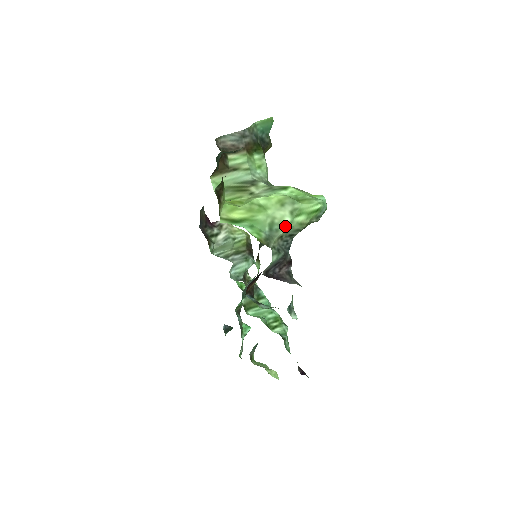
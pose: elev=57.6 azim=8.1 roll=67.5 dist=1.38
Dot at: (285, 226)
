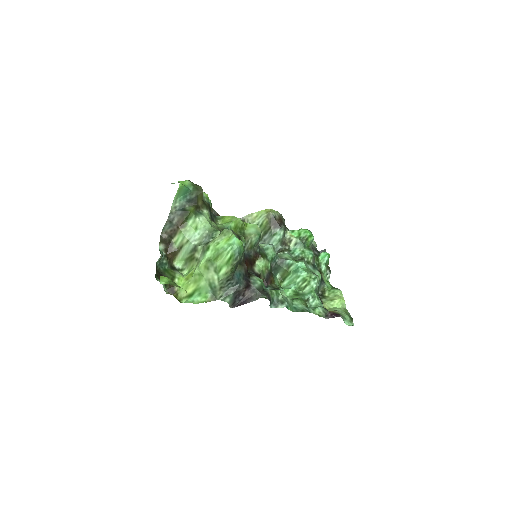
Dot at: (217, 282)
